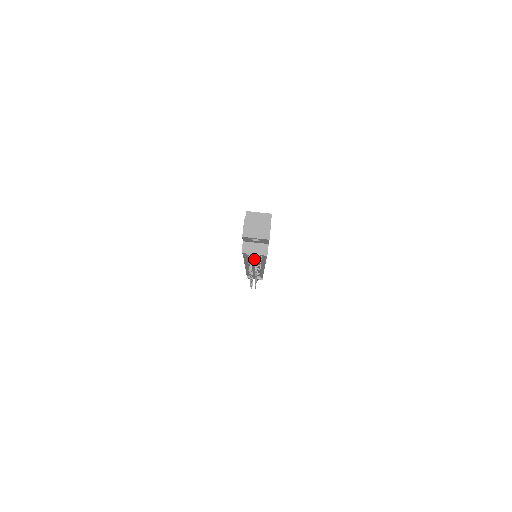
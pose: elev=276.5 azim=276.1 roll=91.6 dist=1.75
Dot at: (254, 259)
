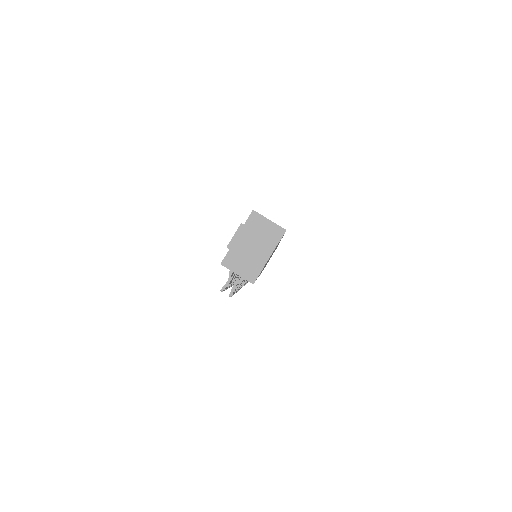
Dot at: occluded
